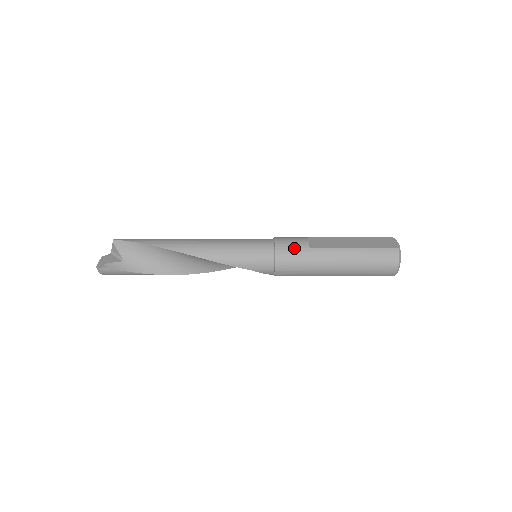
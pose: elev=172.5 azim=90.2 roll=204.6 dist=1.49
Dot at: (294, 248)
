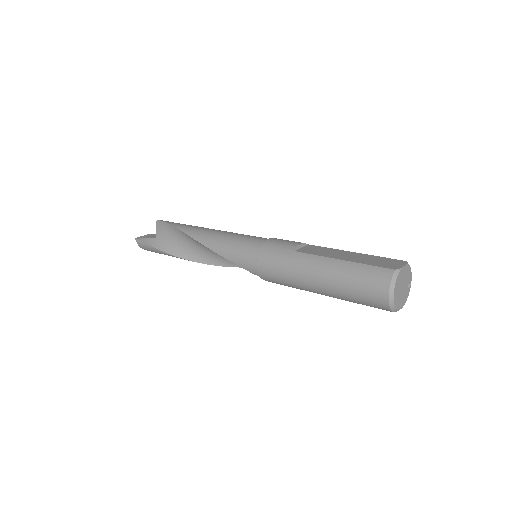
Dot at: (279, 248)
